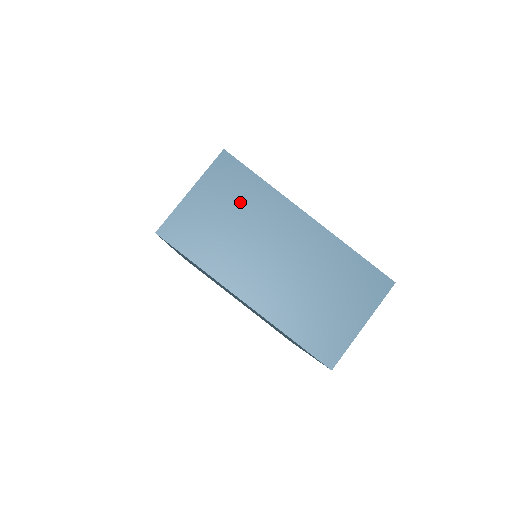
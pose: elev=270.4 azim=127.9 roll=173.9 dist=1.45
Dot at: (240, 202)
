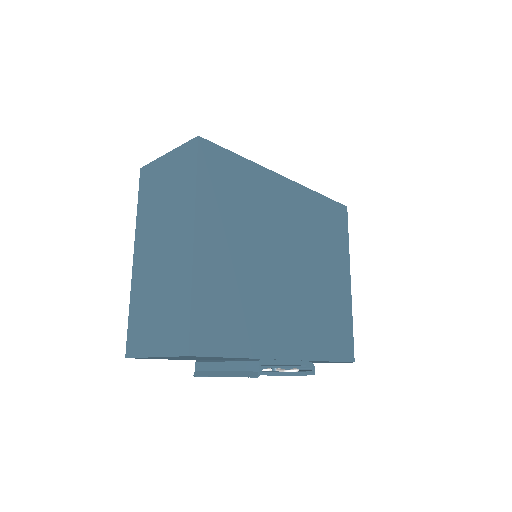
Dot at: (177, 187)
